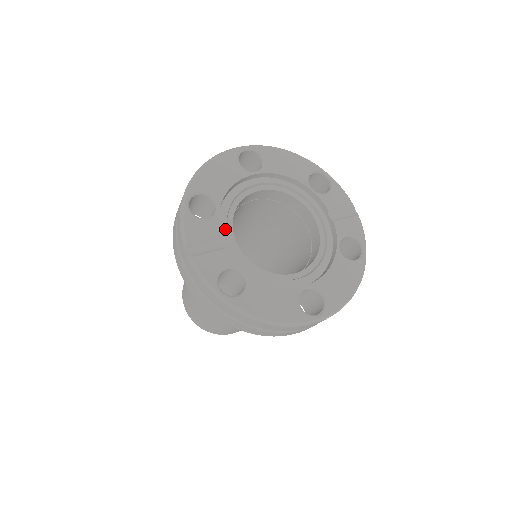
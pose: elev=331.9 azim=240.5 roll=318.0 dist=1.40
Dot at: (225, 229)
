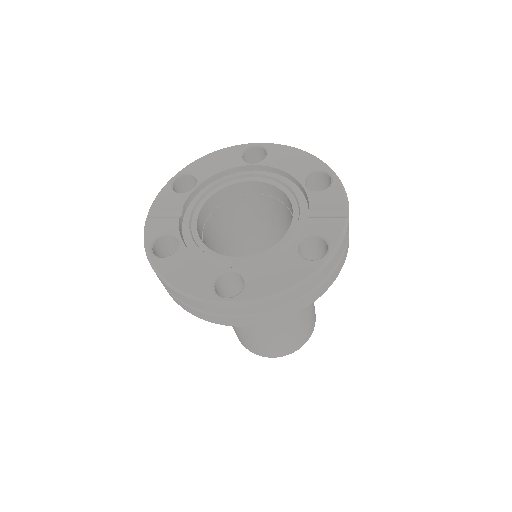
Dot at: (193, 205)
